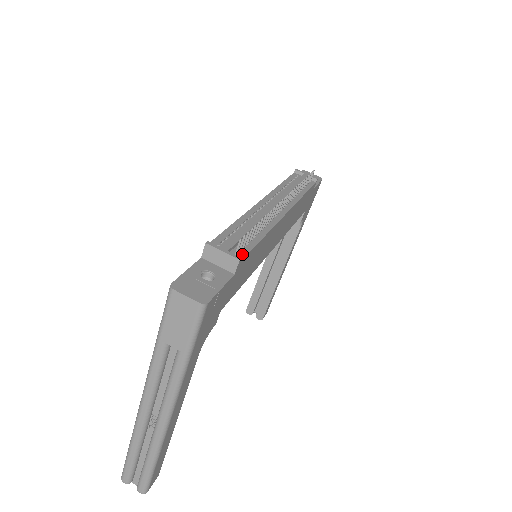
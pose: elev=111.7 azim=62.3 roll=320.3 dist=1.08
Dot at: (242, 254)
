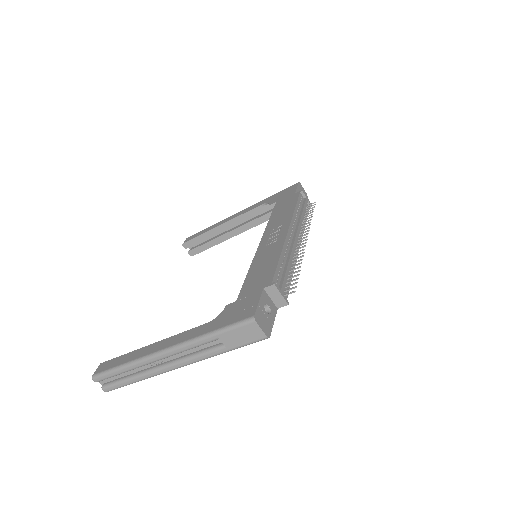
Dot at: (286, 295)
